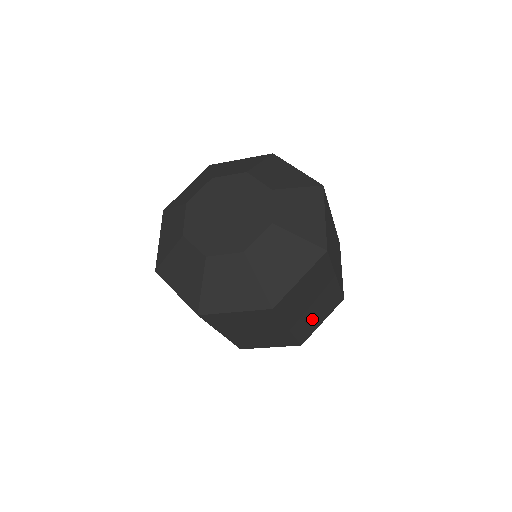
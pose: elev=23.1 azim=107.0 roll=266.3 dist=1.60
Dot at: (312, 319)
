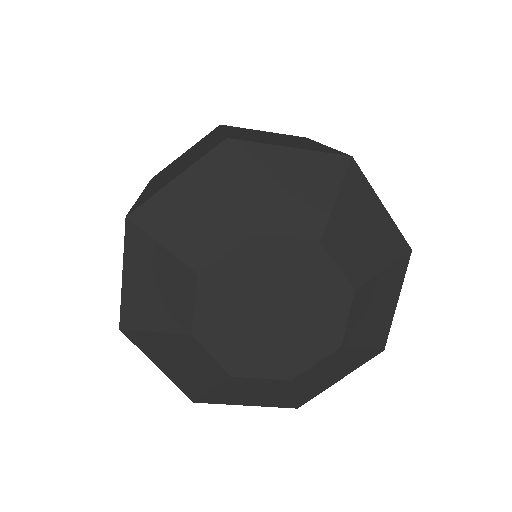
Dot at: occluded
